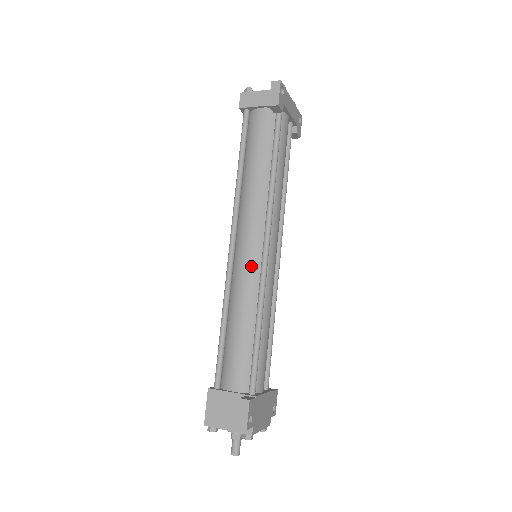
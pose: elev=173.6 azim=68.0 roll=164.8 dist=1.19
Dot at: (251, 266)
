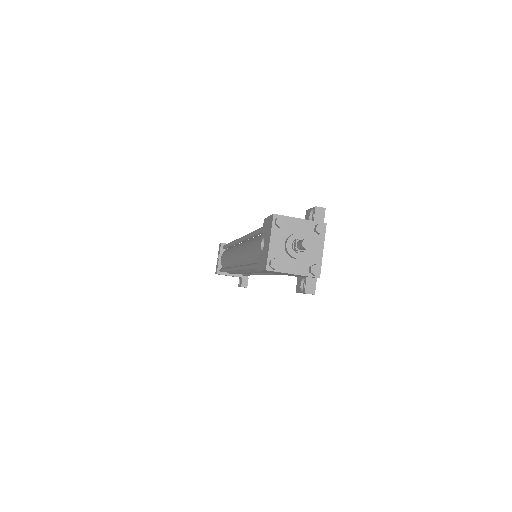
Dot at: occluded
